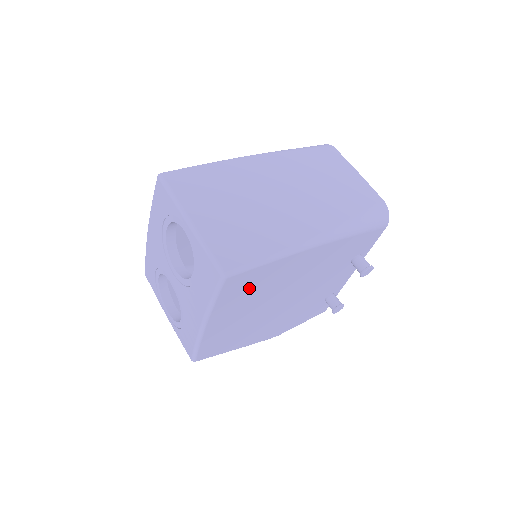
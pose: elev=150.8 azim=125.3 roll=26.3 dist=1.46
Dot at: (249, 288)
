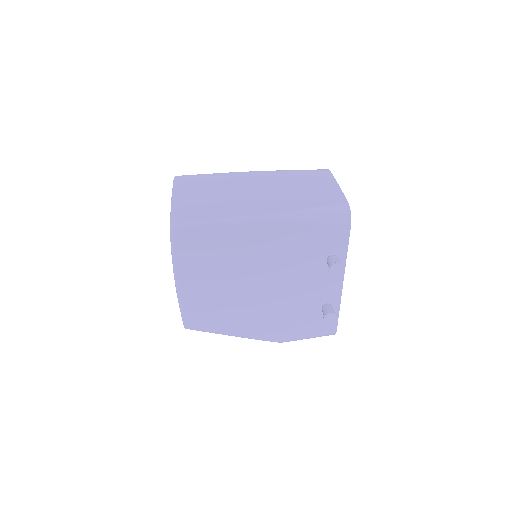
Dot at: (205, 250)
